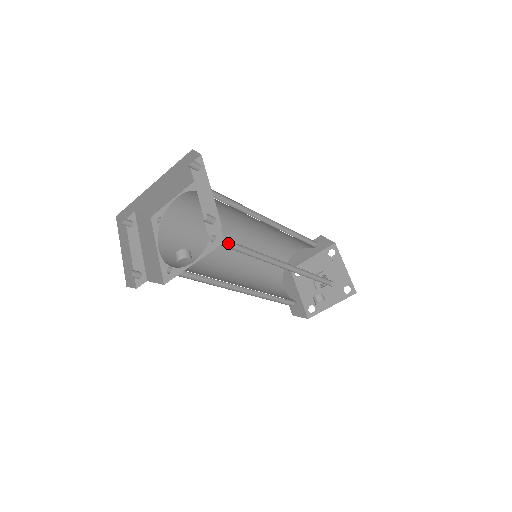
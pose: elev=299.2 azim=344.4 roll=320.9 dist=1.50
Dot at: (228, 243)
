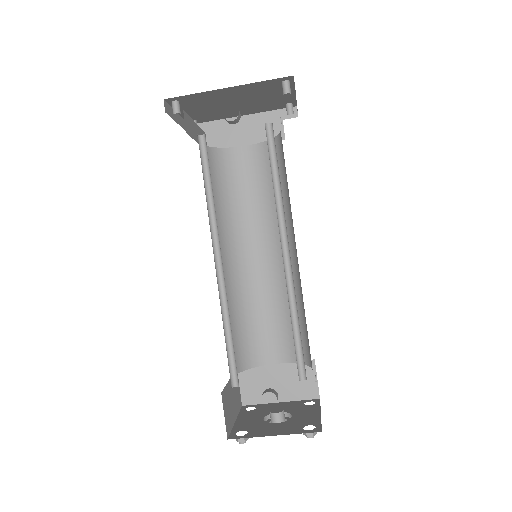
Dot at: (270, 150)
